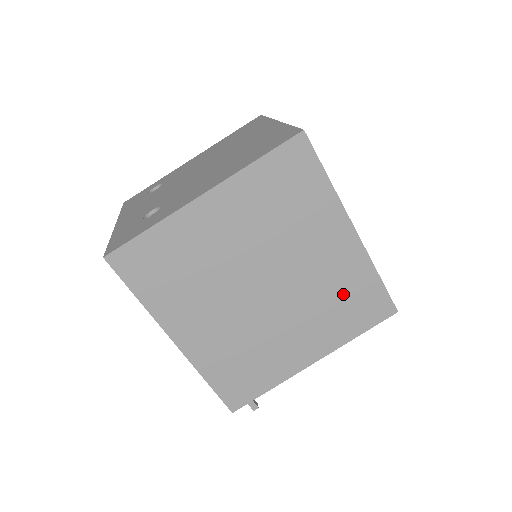
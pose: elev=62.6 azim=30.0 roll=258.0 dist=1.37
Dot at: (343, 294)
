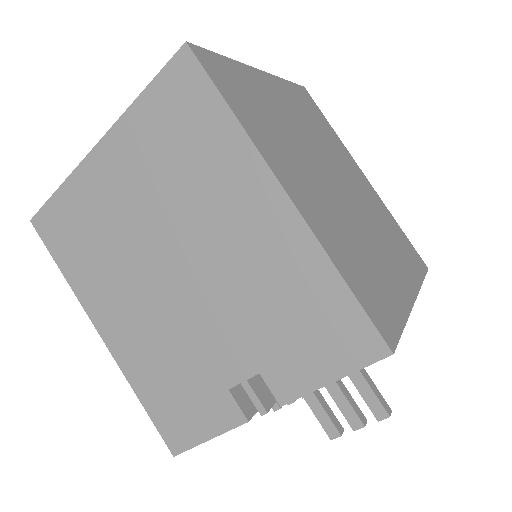
Dot at: (389, 228)
